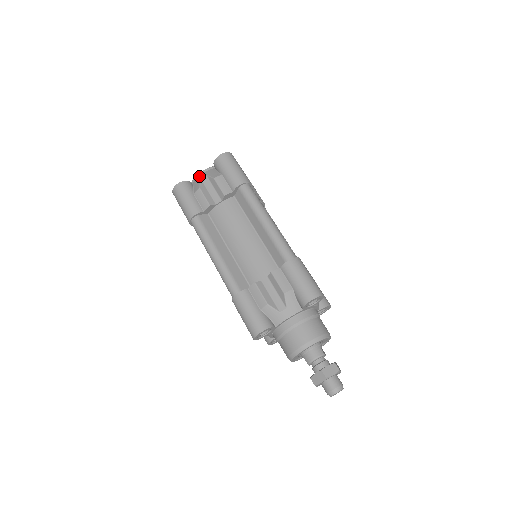
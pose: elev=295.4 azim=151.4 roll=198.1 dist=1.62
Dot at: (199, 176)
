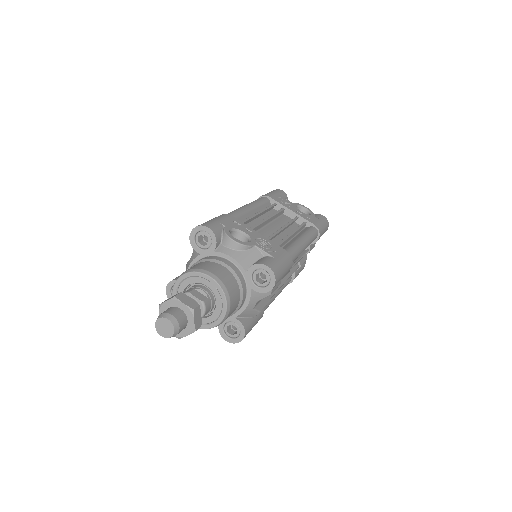
Dot at: occluded
